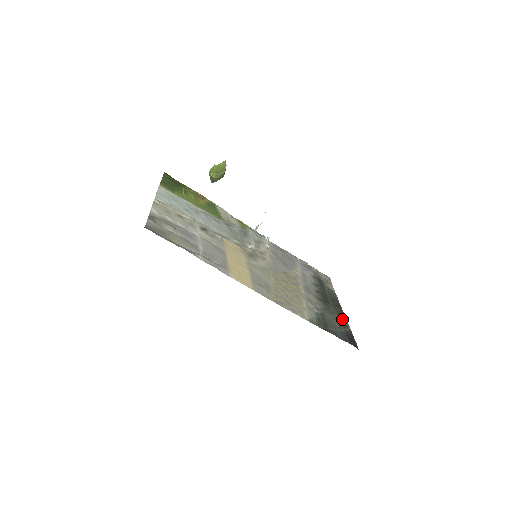
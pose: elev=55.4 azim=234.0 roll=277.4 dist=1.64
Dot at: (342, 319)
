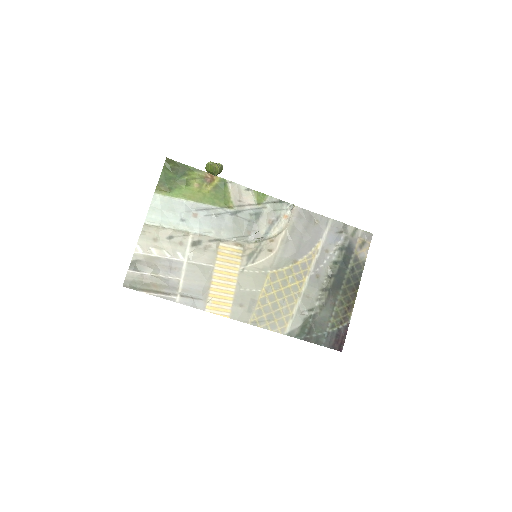
Dot at: (346, 310)
